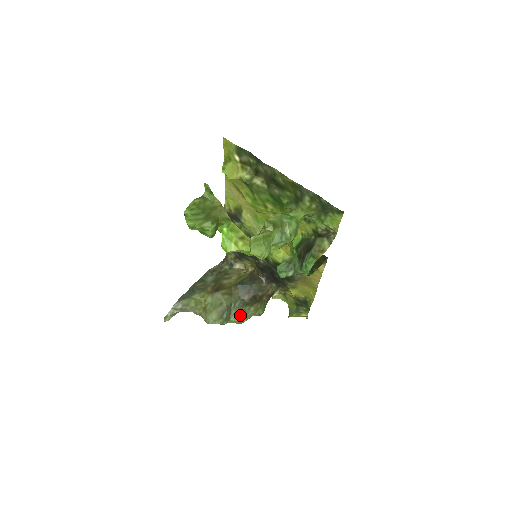
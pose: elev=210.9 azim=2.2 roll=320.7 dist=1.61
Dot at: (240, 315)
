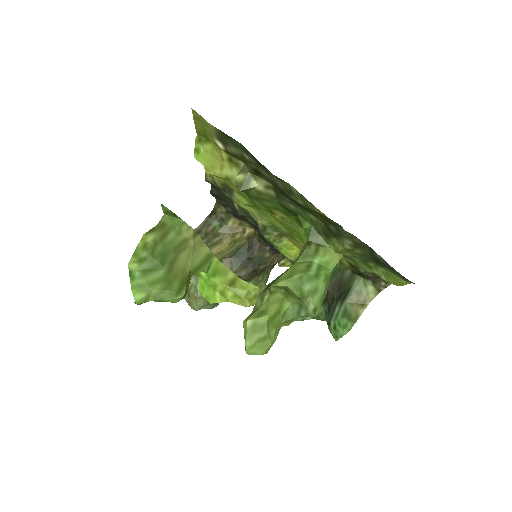
Dot at: occluded
